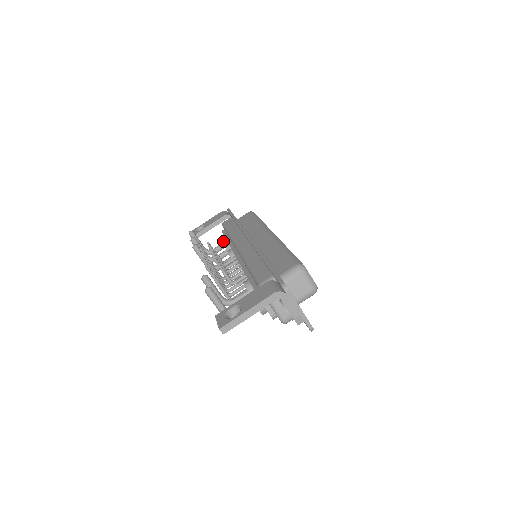
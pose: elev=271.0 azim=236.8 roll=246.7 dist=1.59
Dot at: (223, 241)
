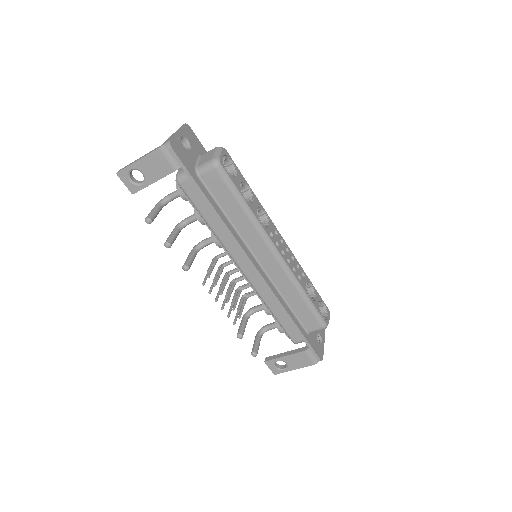
Dot at: occluded
